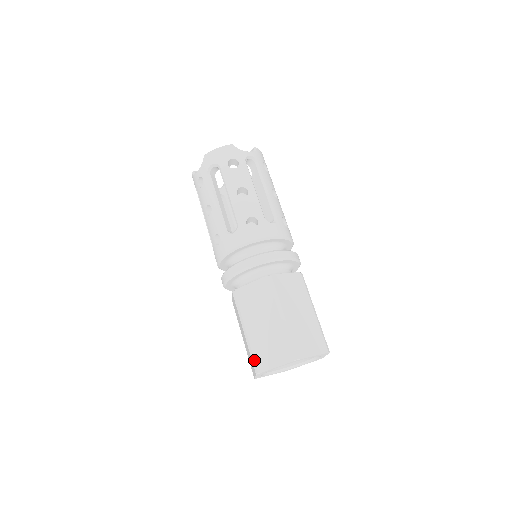
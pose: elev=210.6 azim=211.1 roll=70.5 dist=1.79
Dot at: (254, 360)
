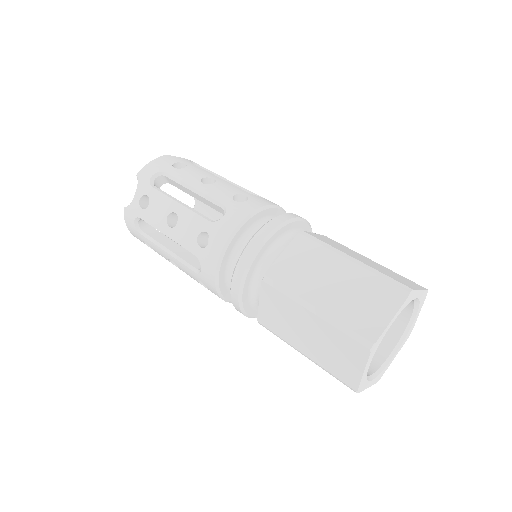
Dot at: (354, 332)
